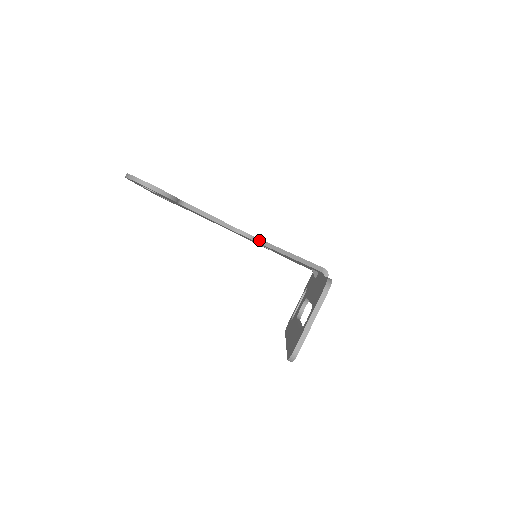
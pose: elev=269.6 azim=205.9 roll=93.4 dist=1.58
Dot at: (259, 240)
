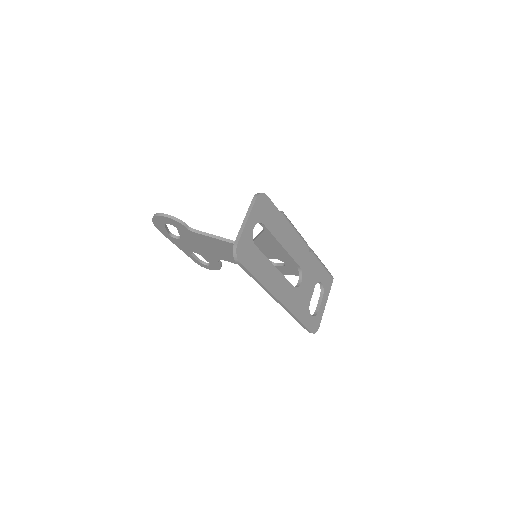
Dot at: (253, 239)
